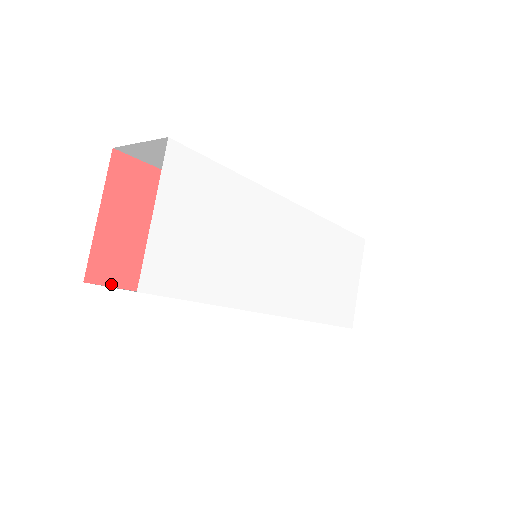
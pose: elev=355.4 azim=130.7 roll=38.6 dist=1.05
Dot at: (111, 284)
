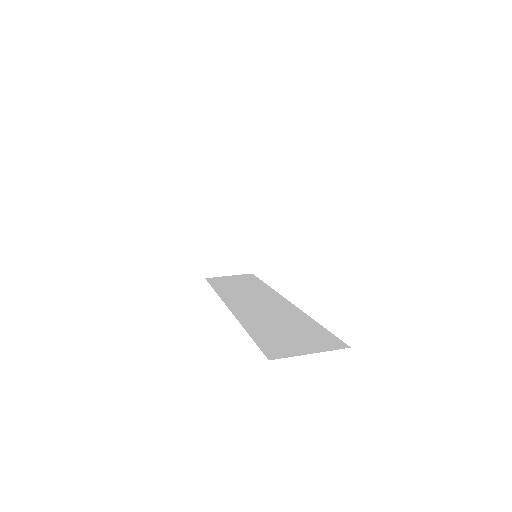
Dot at: (260, 347)
